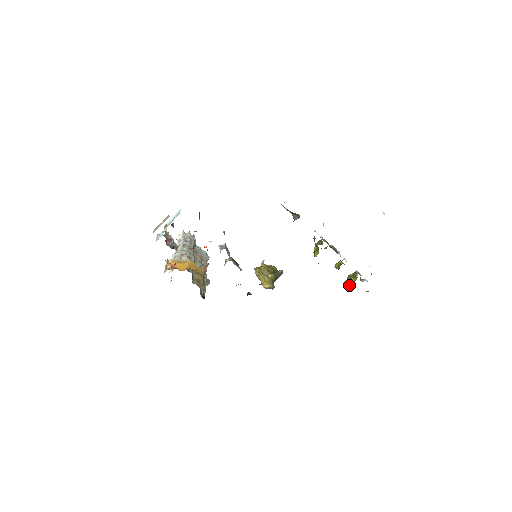
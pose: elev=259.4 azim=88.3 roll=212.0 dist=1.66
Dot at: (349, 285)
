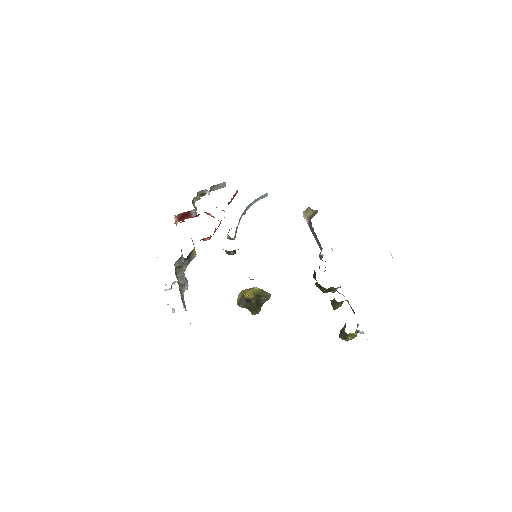
Dot at: (341, 330)
